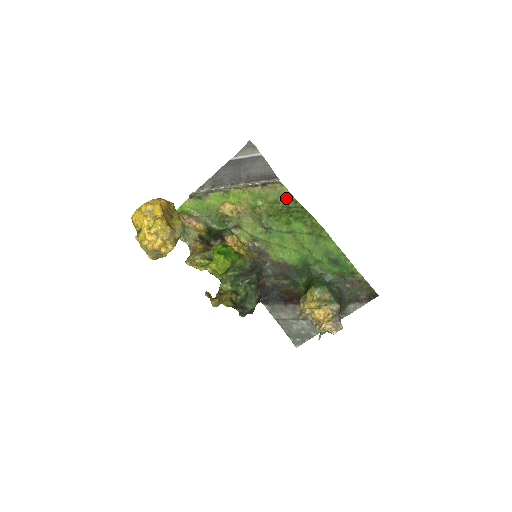
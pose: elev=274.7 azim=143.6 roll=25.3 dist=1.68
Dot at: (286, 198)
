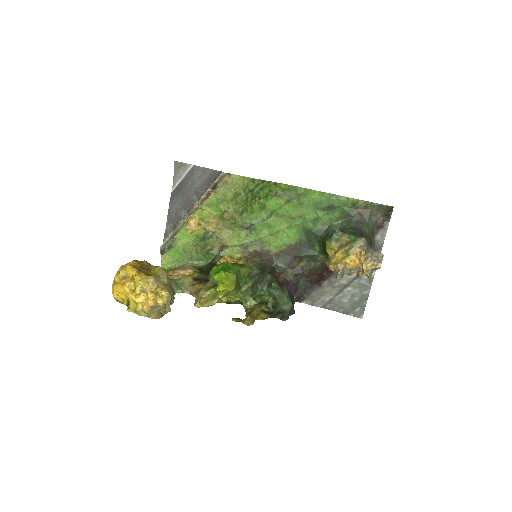
Dot at: (242, 184)
